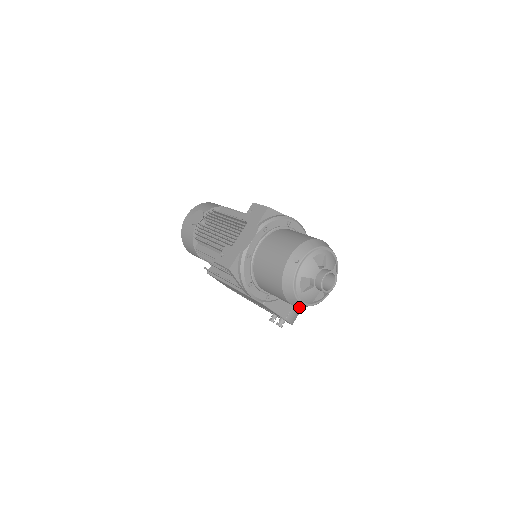
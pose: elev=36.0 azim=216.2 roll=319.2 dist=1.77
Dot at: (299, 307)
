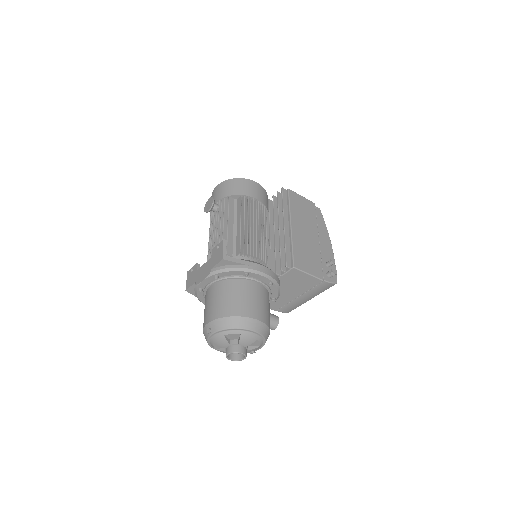
Dot at: (294, 305)
